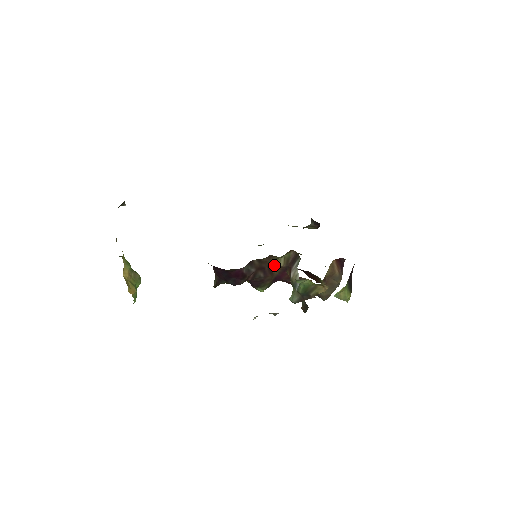
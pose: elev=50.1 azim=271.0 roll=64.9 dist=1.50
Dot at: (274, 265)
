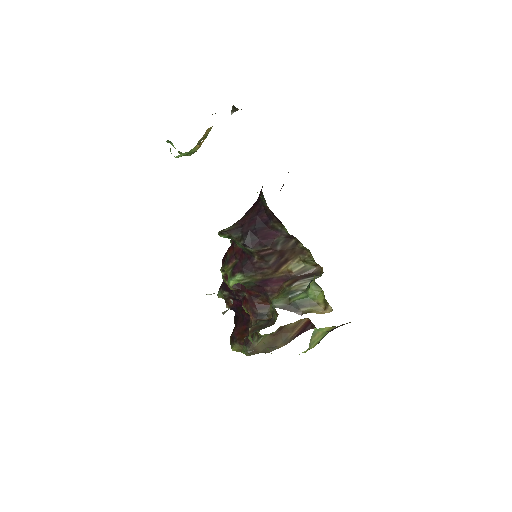
Dot at: (289, 264)
